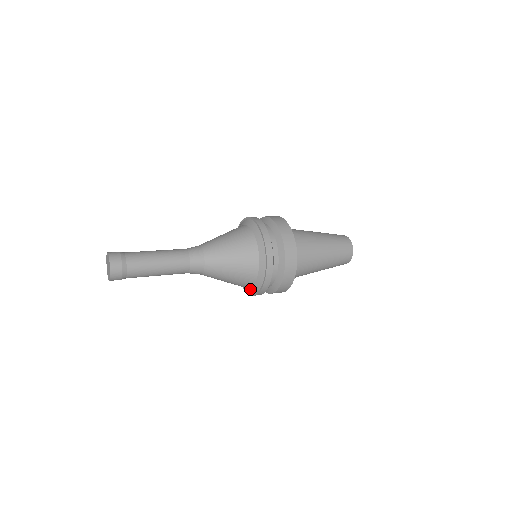
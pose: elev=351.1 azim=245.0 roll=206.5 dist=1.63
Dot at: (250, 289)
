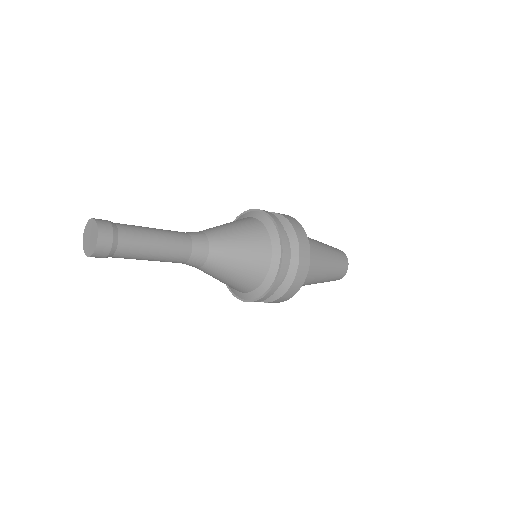
Dot at: (237, 291)
